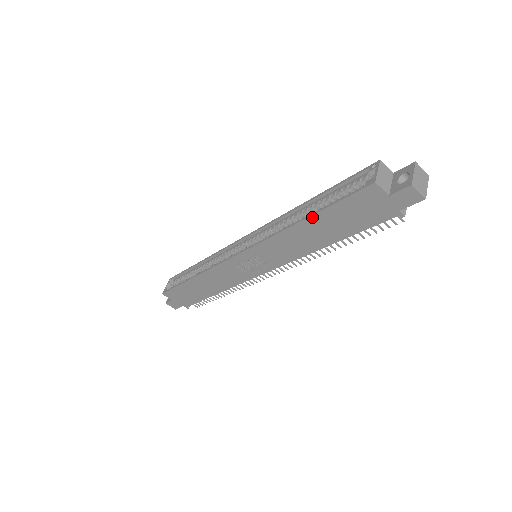
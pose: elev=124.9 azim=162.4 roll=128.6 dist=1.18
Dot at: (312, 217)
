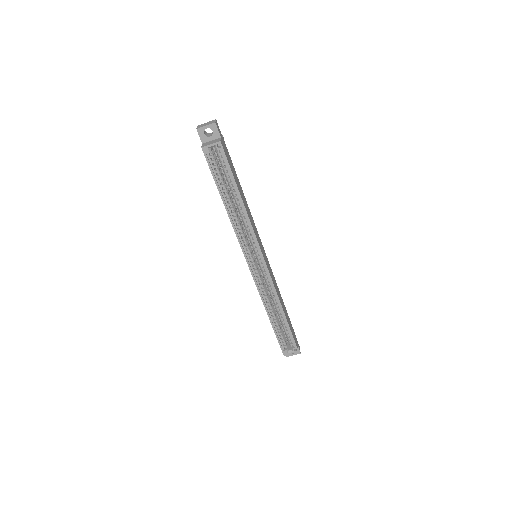
Dot at: (271, 323)
